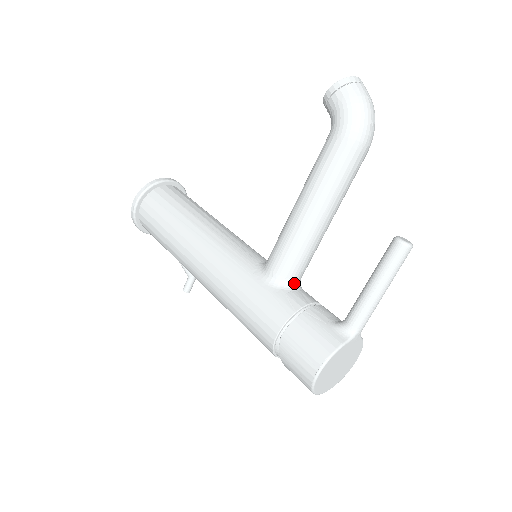
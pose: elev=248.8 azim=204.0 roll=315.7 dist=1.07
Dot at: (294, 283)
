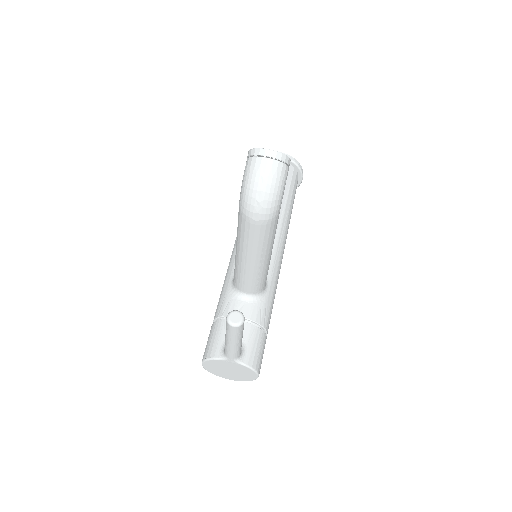
Dot at: (243, 294)
